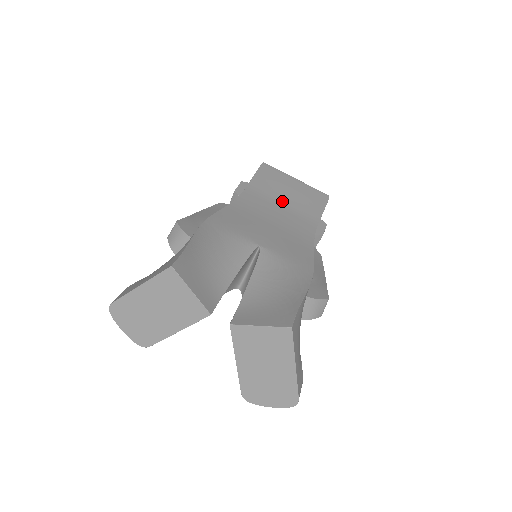
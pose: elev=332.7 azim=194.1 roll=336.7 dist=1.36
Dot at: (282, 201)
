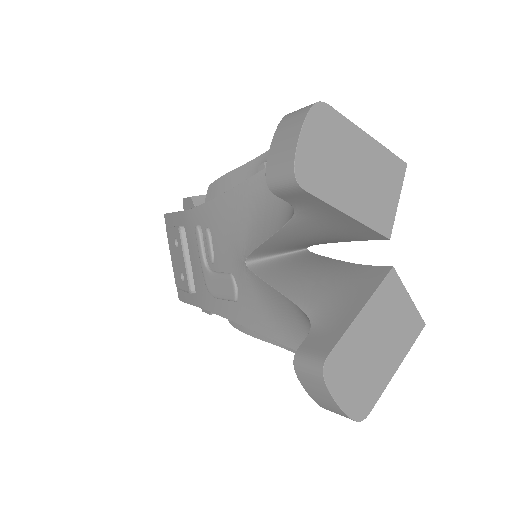
Dot at: occluded
